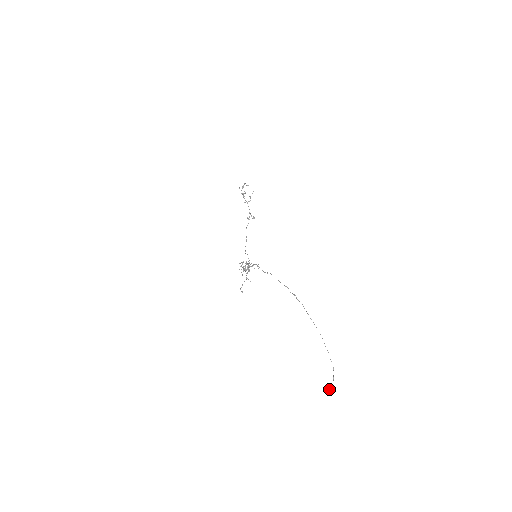
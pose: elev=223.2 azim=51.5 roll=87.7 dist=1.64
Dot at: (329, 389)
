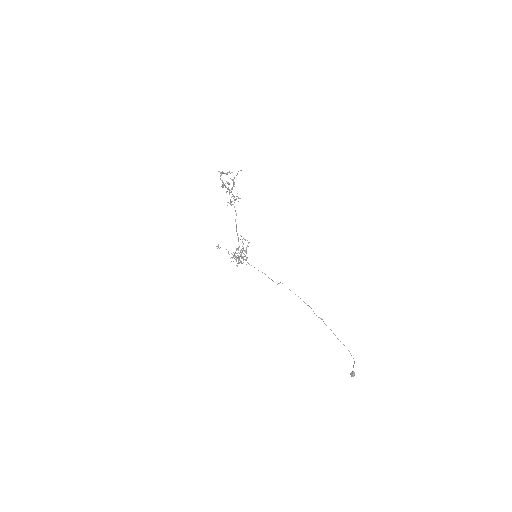
Dot at: occluded
